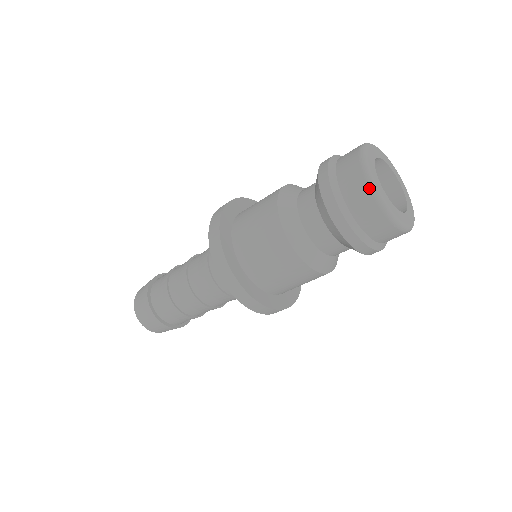
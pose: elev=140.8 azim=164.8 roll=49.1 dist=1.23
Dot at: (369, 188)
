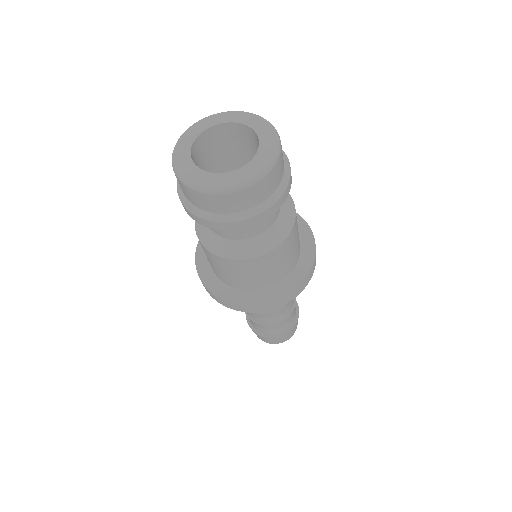
Dot at: (200, 193)
